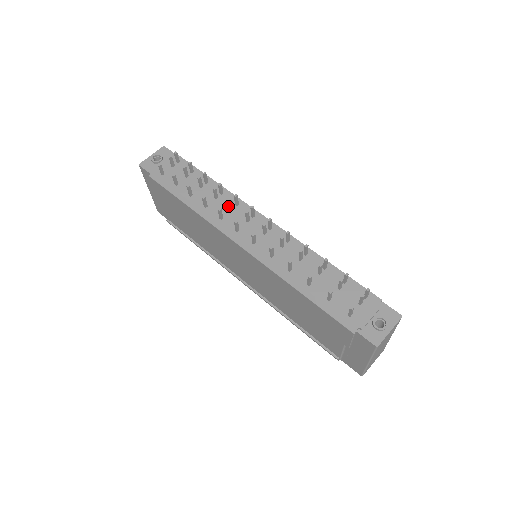
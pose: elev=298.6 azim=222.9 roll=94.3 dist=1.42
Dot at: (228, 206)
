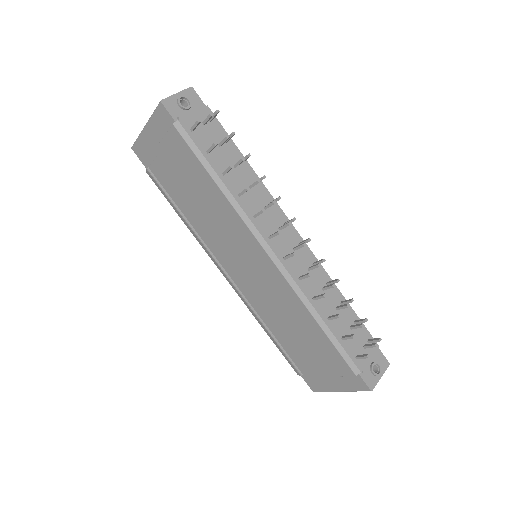
Dot at: (262, 203)
